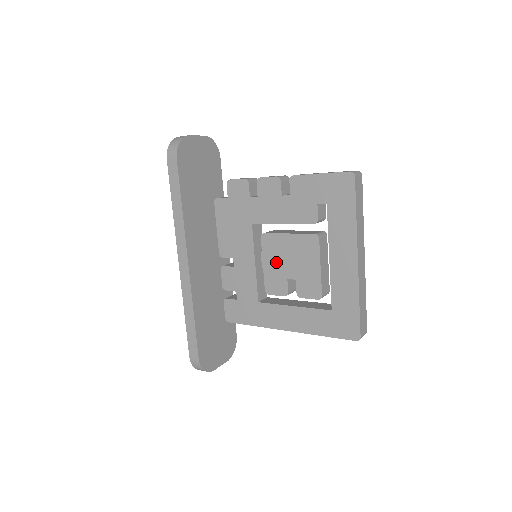
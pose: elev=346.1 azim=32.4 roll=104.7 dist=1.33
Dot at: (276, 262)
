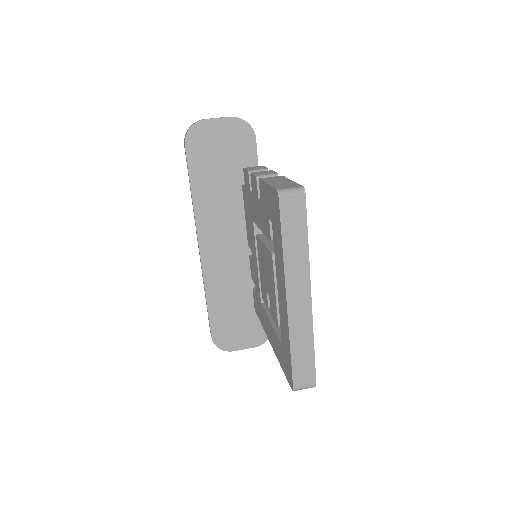
Dot at: (262, 269)
